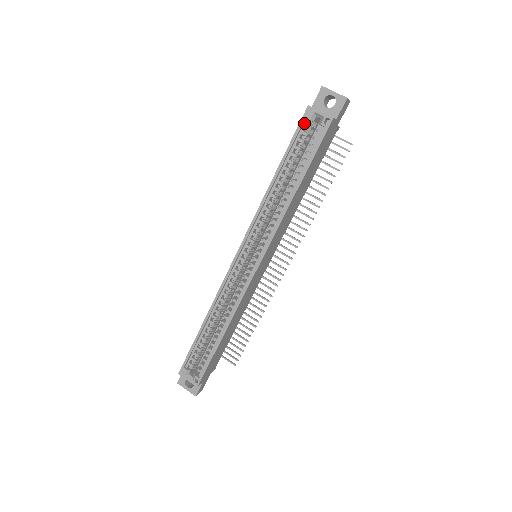
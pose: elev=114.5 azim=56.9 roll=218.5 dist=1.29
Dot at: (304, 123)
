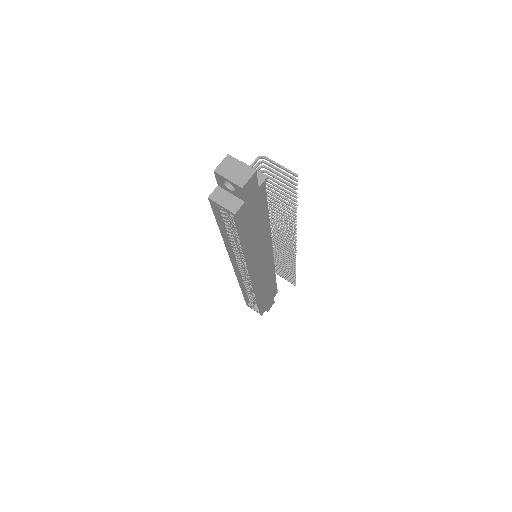
Dot at: occluded
